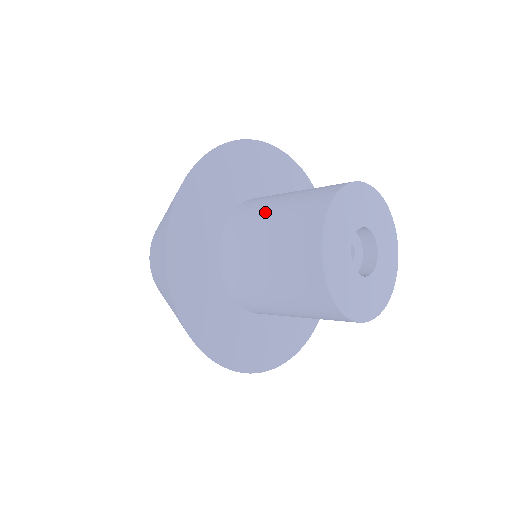
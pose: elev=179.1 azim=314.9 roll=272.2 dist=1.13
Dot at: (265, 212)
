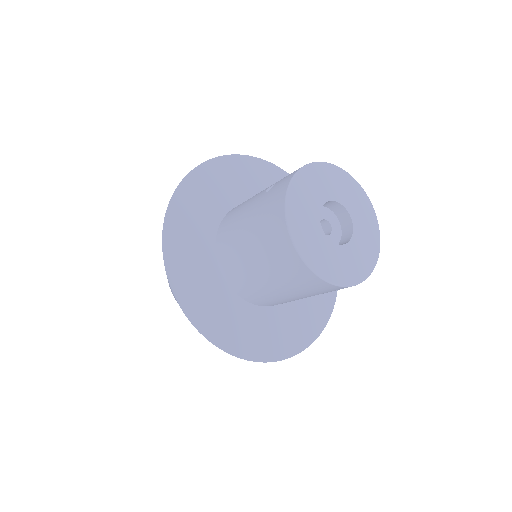
Dot at: (241, 244)
